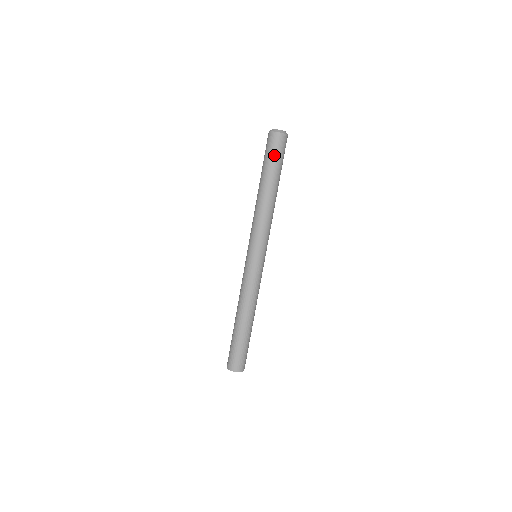
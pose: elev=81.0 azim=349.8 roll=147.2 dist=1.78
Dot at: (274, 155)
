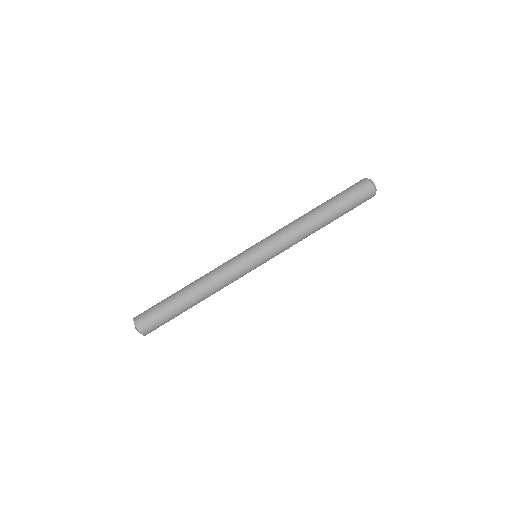
Dot at: (351, 195)
